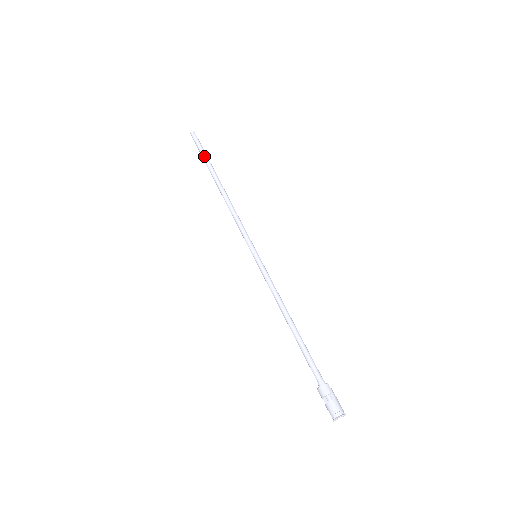
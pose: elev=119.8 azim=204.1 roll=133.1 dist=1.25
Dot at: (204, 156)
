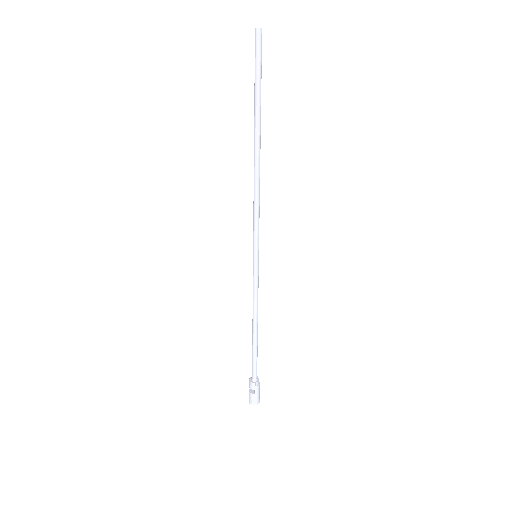
Dot at: (255, 89)
